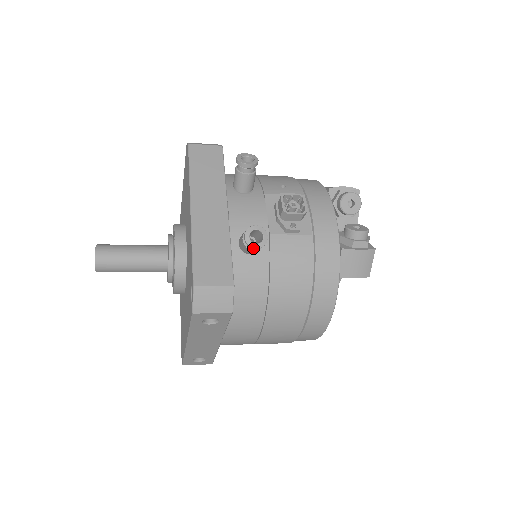
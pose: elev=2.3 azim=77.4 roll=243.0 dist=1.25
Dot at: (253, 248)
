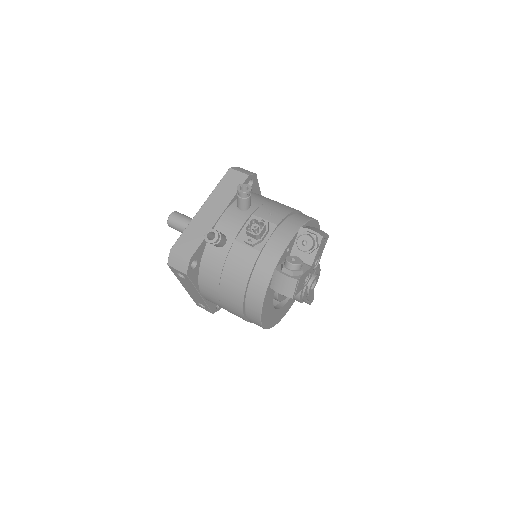
Dot at: (207, 242)
